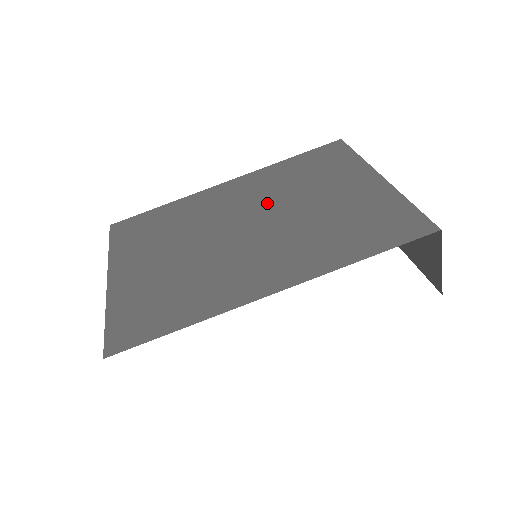
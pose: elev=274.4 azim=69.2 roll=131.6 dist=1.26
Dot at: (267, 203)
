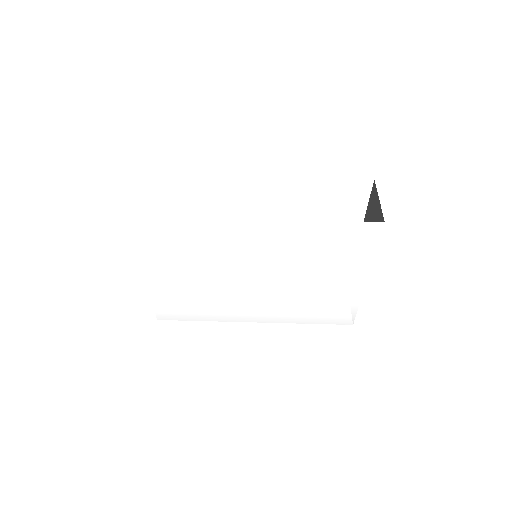
Dot at: occluded
